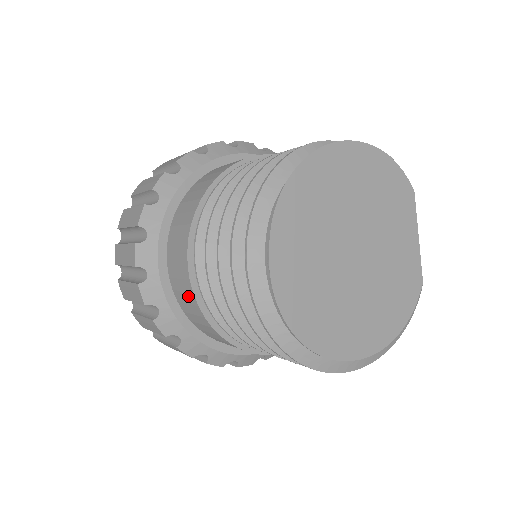
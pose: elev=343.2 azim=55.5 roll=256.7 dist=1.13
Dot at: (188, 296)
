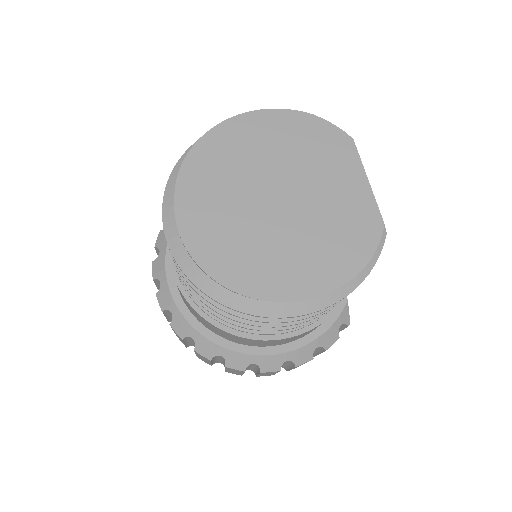
Dot at: occluded
